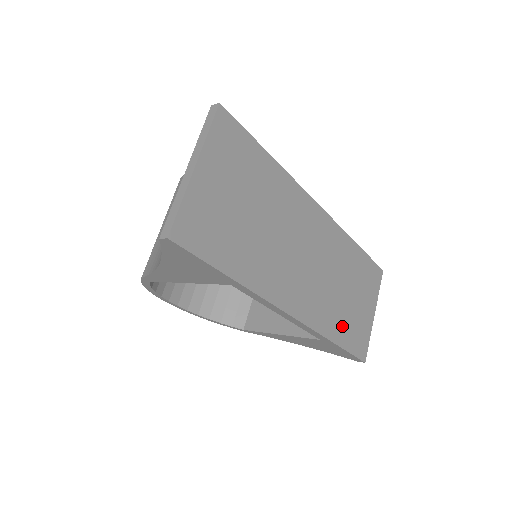
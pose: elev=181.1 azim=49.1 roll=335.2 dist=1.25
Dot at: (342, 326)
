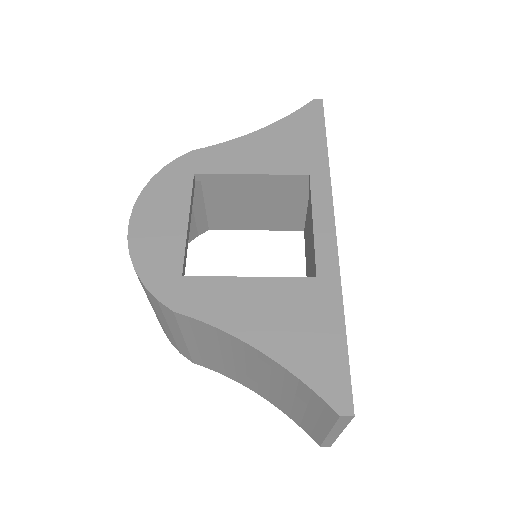
Dot at: occluded
